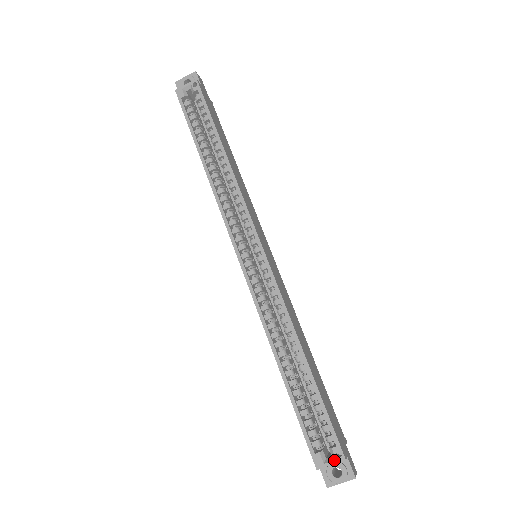
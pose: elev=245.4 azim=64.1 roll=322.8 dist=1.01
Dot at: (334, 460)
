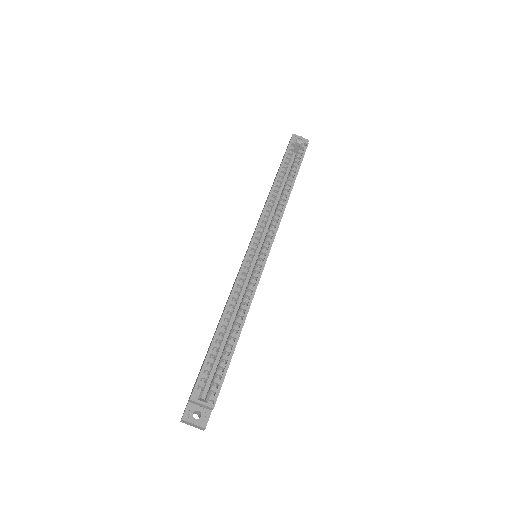
Dot at: (206, 402)
